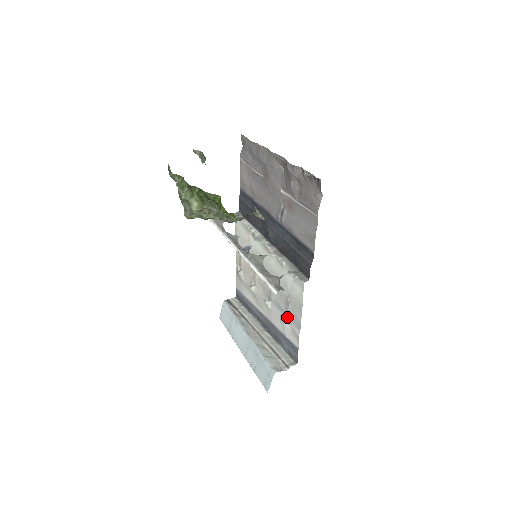
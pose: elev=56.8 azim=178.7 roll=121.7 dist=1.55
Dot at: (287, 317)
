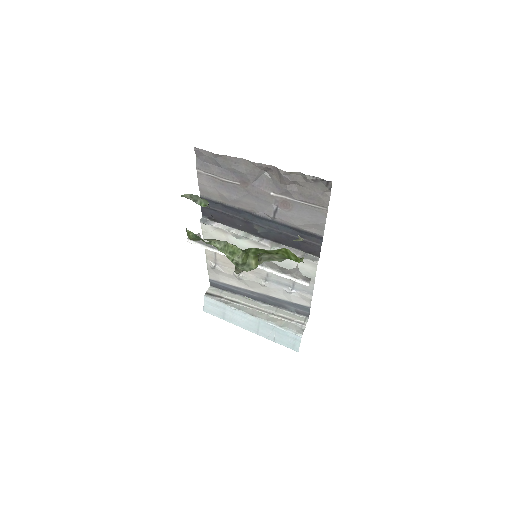
Dot at: (293, 289)
